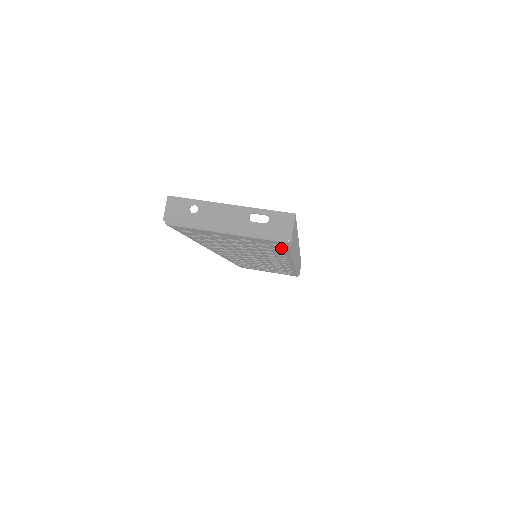
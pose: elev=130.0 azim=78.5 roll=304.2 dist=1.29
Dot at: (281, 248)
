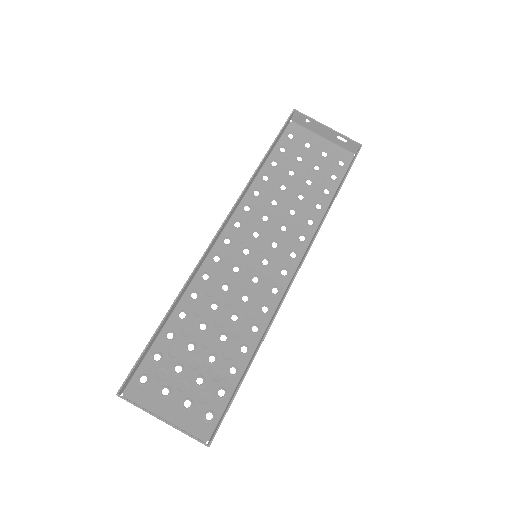
Dot at: (220, 402)
